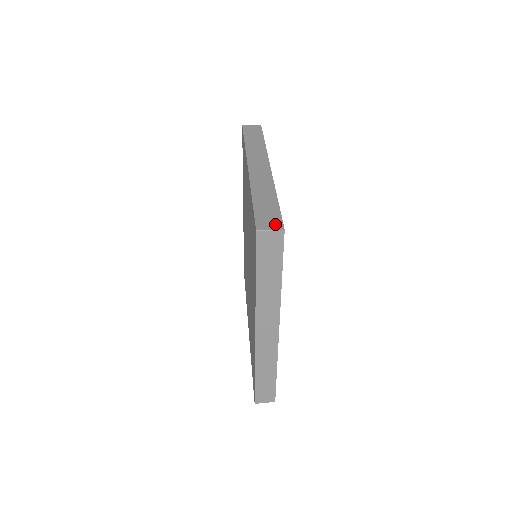
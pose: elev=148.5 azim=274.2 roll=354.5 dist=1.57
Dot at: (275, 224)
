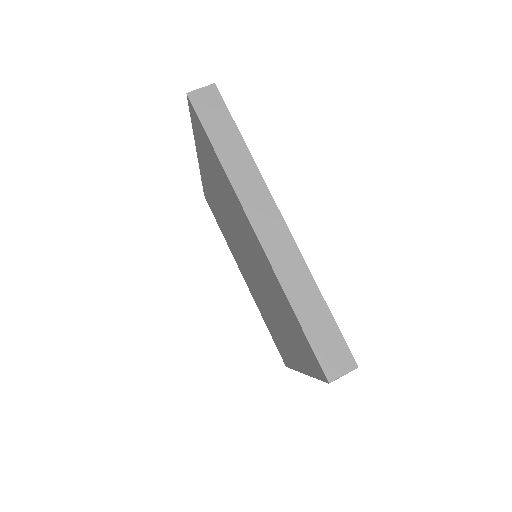
Dot at: (344, 361)
